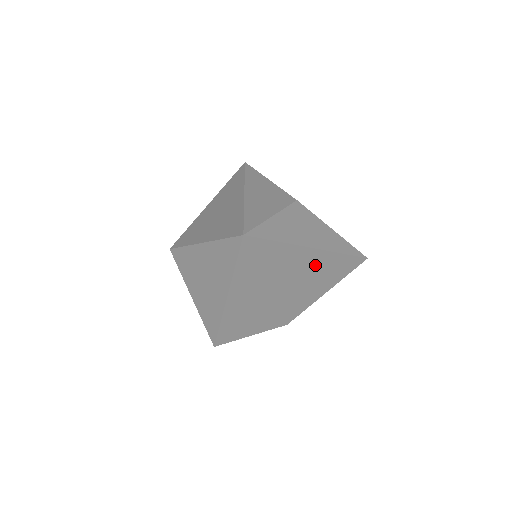
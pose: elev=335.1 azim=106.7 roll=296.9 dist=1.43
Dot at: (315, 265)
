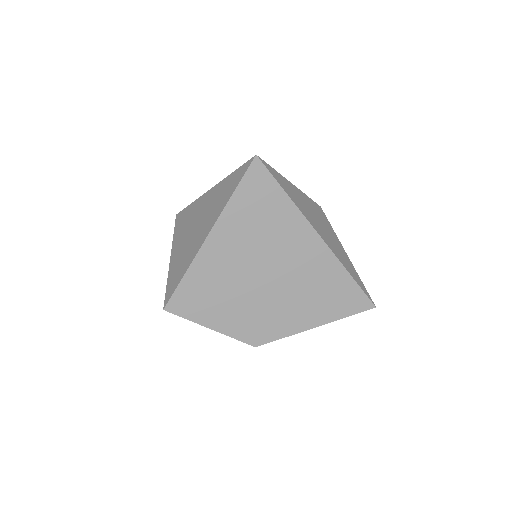
Dot at: (315, 266)
